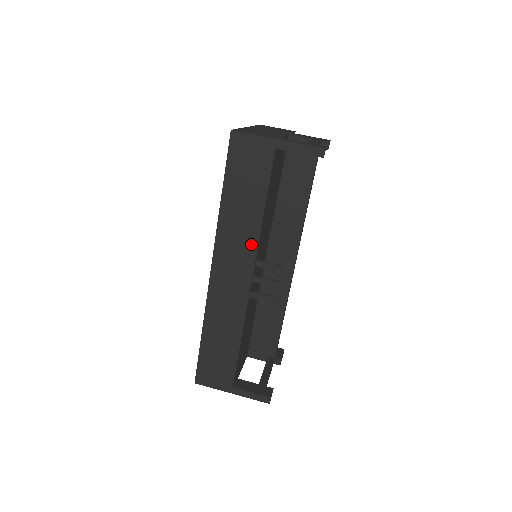
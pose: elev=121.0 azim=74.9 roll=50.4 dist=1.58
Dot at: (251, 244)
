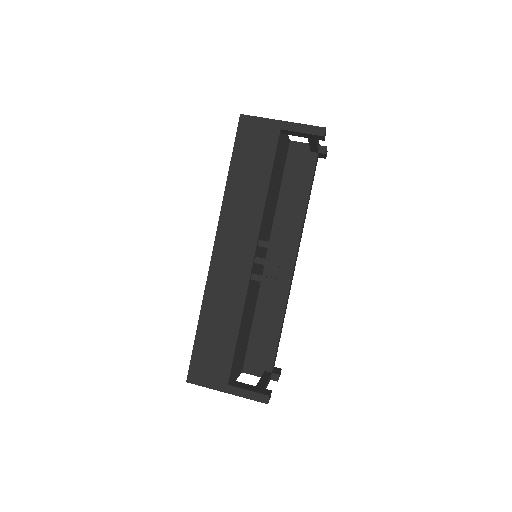
Dot at: (254, 221)
